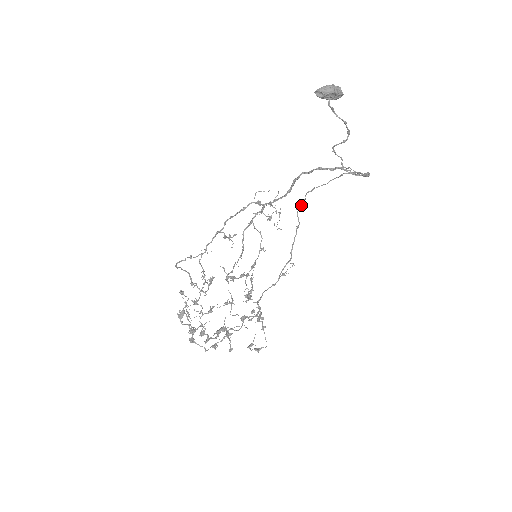
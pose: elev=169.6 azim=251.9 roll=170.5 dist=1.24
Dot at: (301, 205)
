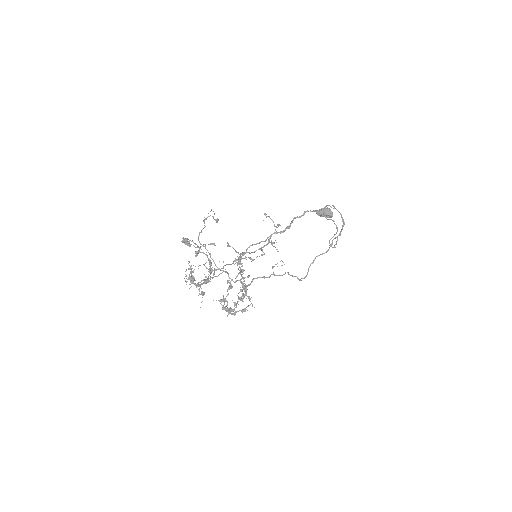
Dot at: (305, 277)
